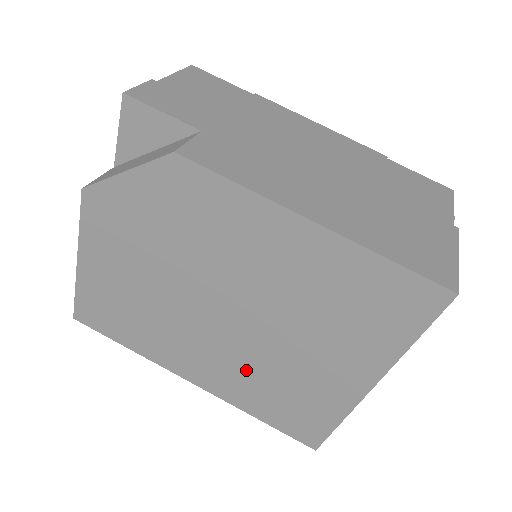
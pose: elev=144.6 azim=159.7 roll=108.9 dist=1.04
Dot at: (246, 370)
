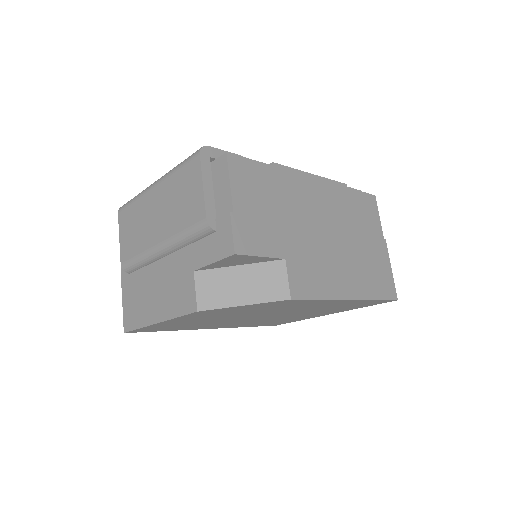
Dot at: occluded
